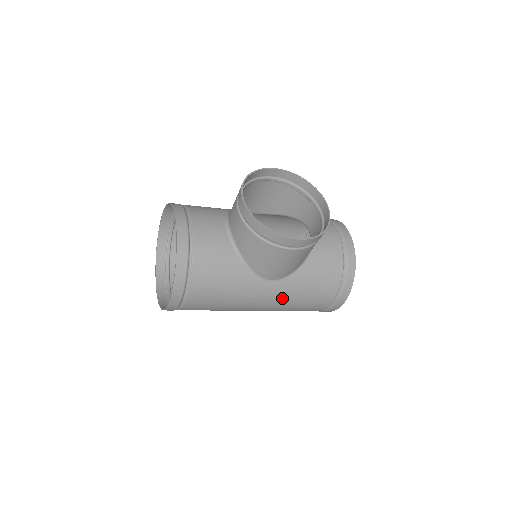
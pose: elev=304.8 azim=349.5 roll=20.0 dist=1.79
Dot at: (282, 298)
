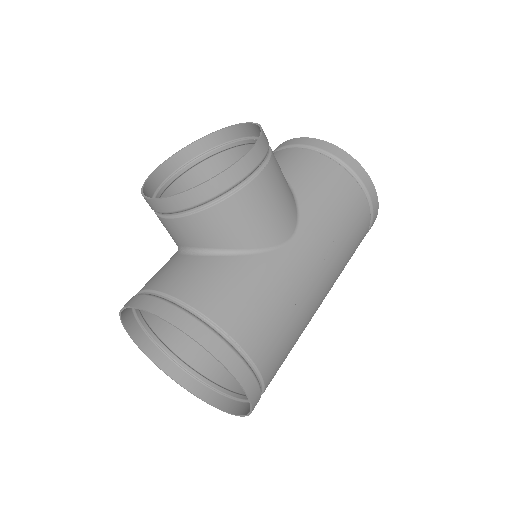
Dot at: (325, 243)
